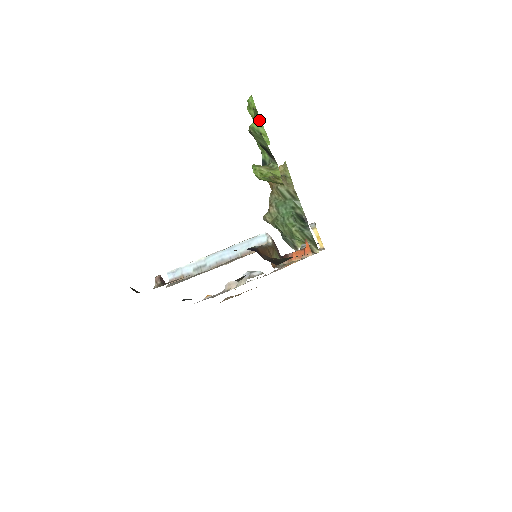
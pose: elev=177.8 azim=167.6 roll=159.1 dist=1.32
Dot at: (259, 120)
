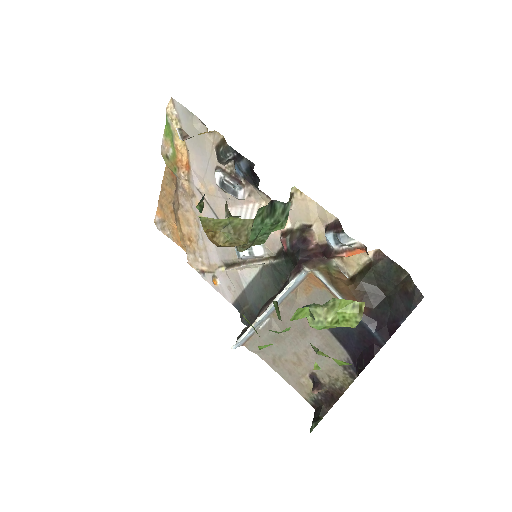
Dot at: (288, 330)
